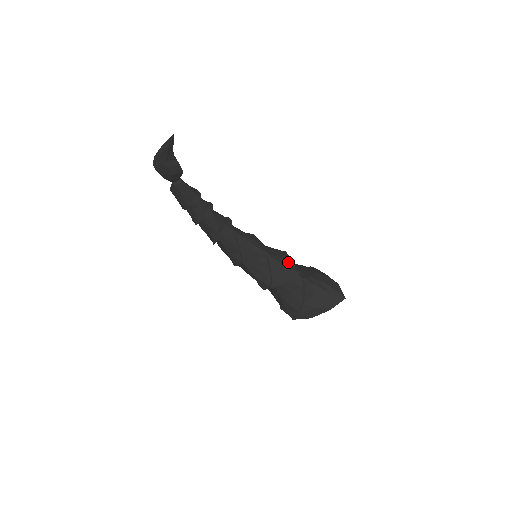
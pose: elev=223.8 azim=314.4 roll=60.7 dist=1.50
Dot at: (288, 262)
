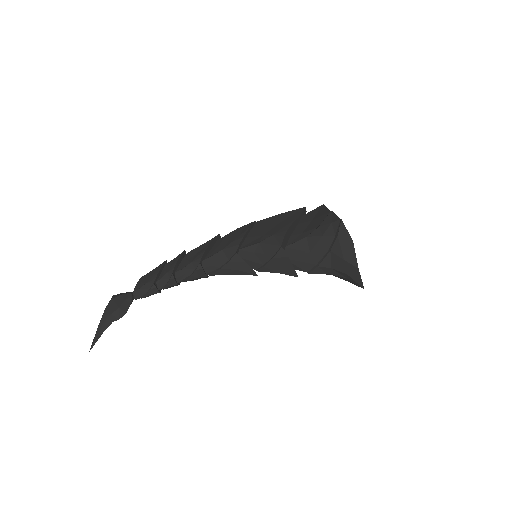
Dot at: (283, 267)
